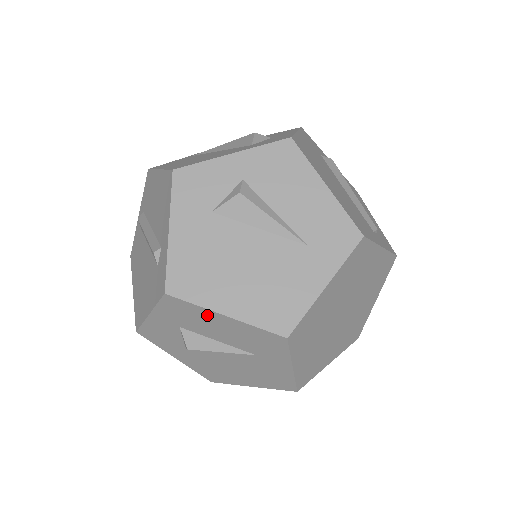
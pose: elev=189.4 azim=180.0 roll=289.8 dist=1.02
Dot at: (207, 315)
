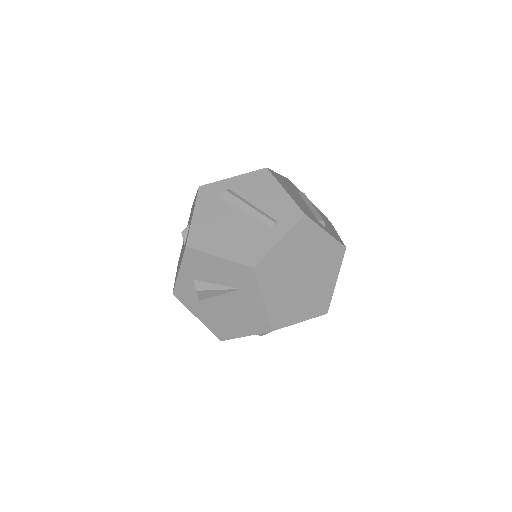
Dot at: occluded
